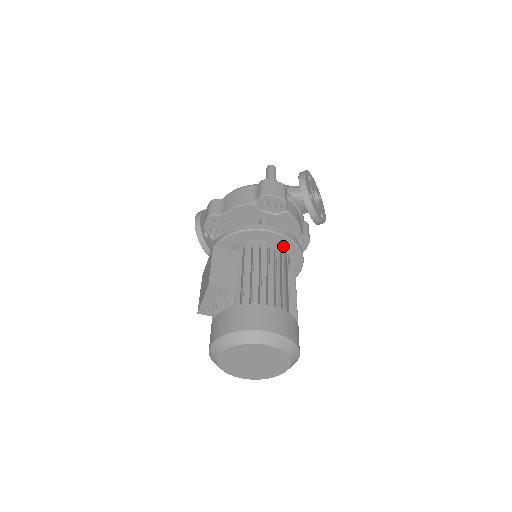
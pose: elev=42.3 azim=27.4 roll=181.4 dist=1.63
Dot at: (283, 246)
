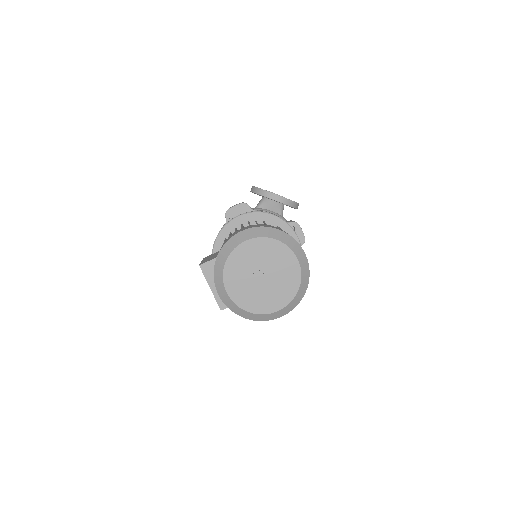
Dot at: (259, 223)
